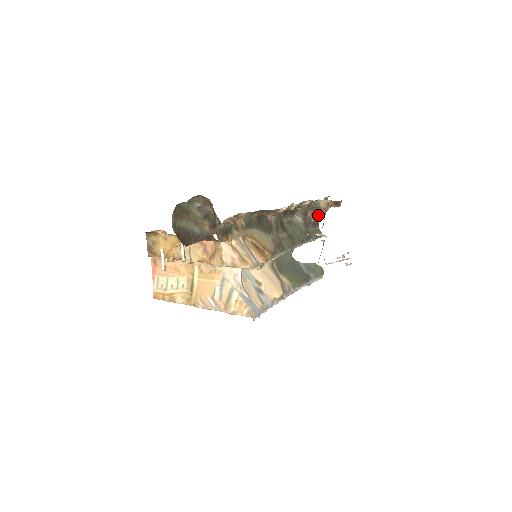
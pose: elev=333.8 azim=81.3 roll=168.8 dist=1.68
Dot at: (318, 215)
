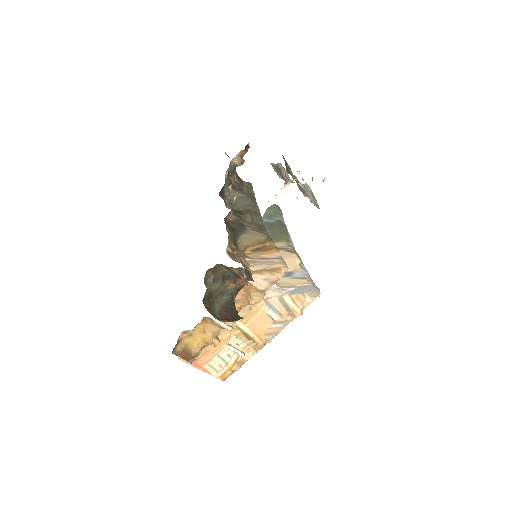
Dot at: (235, 173)
